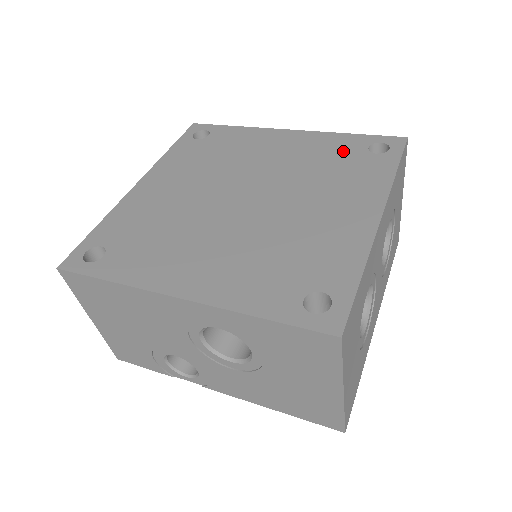
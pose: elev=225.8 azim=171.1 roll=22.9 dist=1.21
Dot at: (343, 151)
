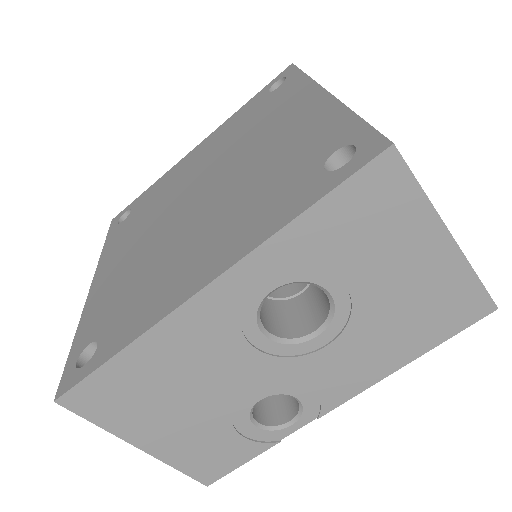
Dot at: (251, 111)
